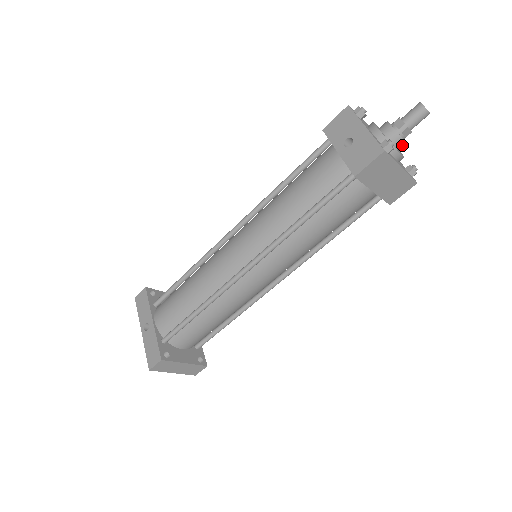
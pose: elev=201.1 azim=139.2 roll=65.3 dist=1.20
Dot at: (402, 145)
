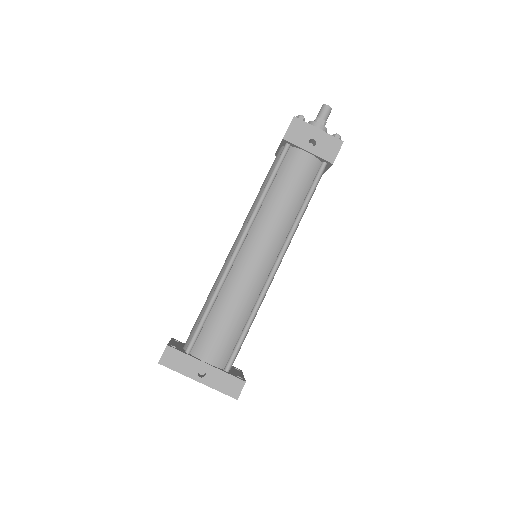
Dot at: occluded
